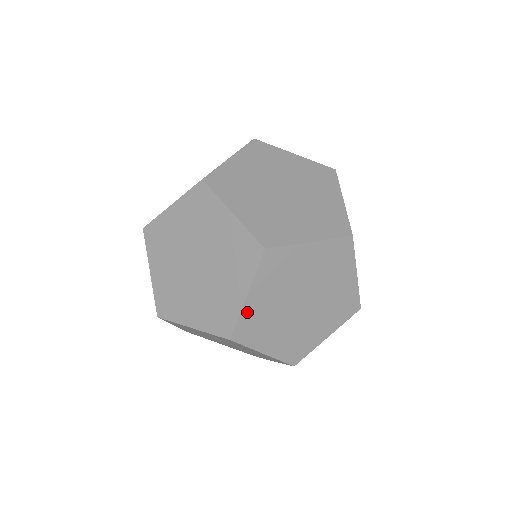
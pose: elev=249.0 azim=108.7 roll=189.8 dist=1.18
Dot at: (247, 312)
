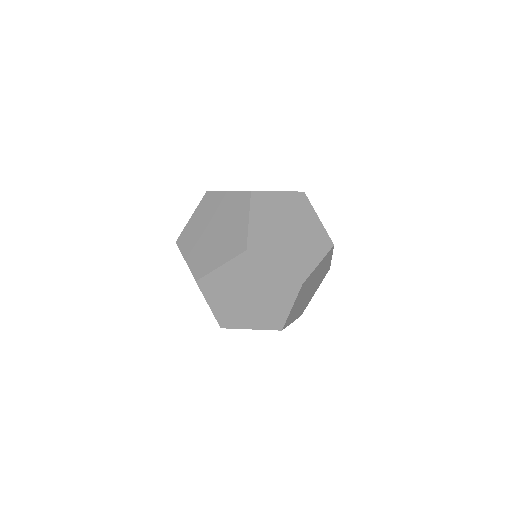
Dot at: (252, 231)
